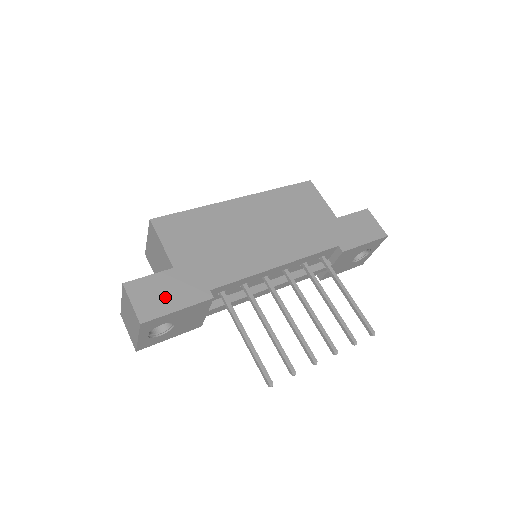
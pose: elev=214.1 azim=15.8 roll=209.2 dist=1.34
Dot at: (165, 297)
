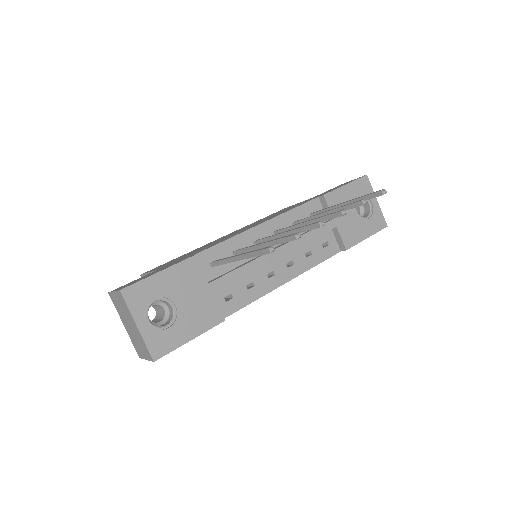
Dot at: occluded
